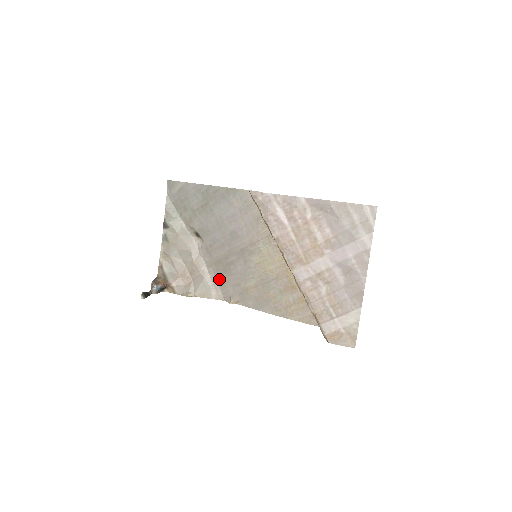
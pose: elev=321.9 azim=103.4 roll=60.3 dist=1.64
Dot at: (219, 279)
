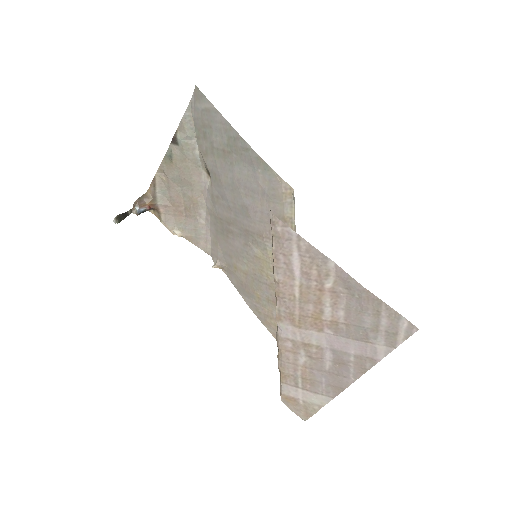
Dot at: (214, 234)
